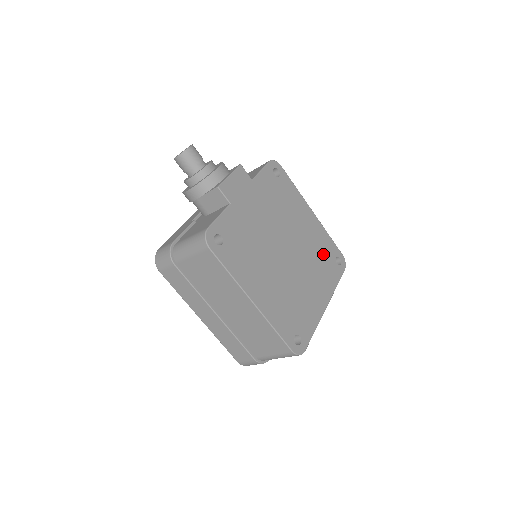
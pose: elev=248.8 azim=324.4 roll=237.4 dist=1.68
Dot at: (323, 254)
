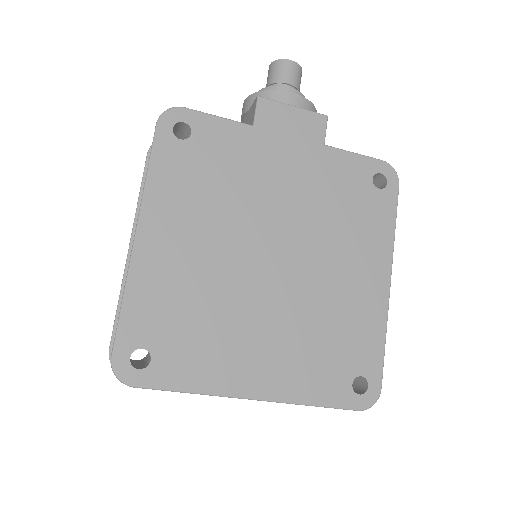
Dot at: (340, 341)
